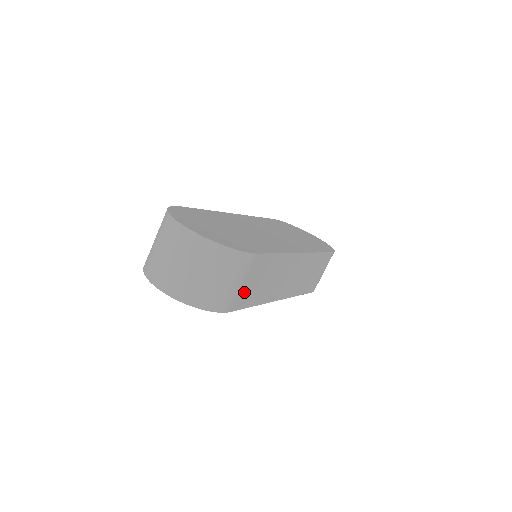
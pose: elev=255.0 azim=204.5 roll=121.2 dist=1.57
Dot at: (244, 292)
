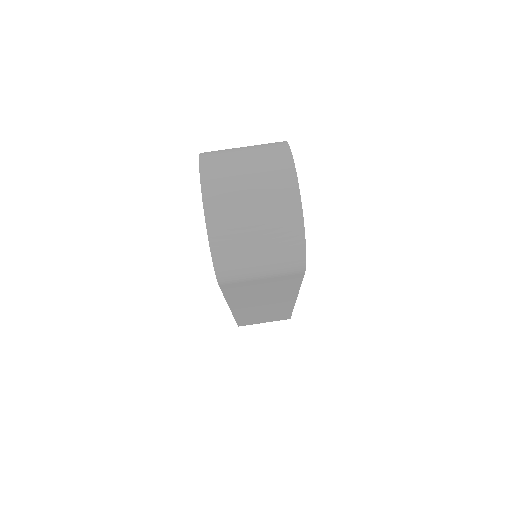
Dot at: (248, 284)
